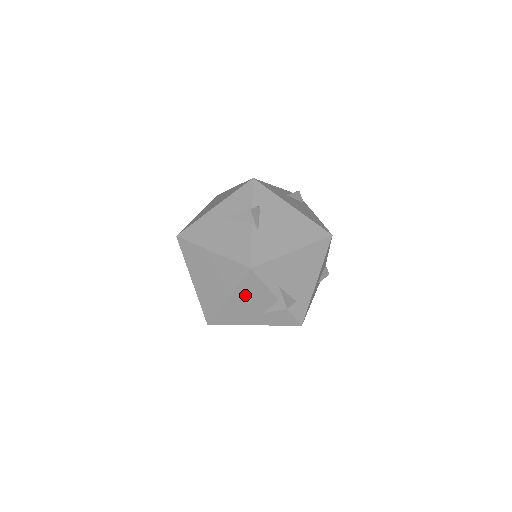
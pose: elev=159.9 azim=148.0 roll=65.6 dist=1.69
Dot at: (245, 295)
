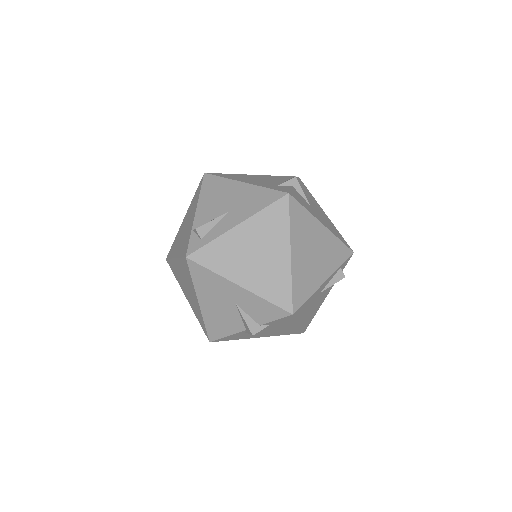
Dot at: occluded
